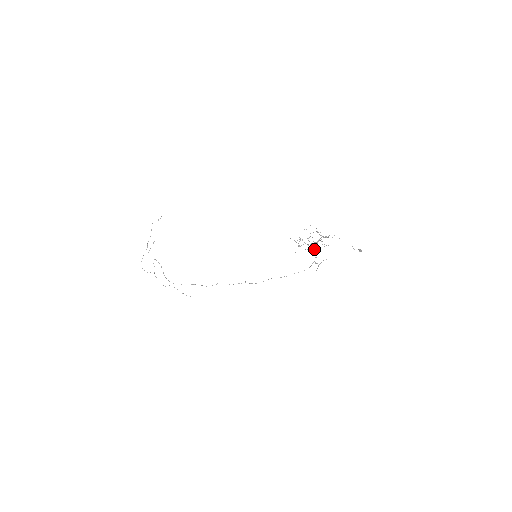
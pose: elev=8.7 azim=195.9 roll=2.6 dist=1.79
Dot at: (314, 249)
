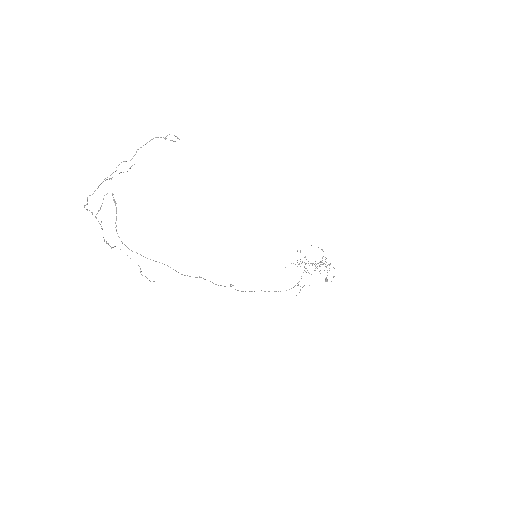
Dot at: occluded
